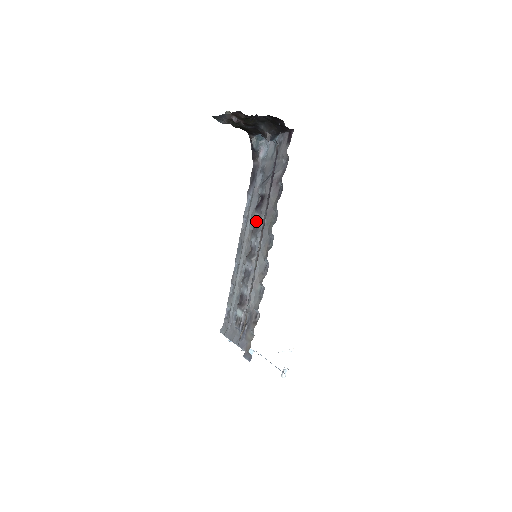
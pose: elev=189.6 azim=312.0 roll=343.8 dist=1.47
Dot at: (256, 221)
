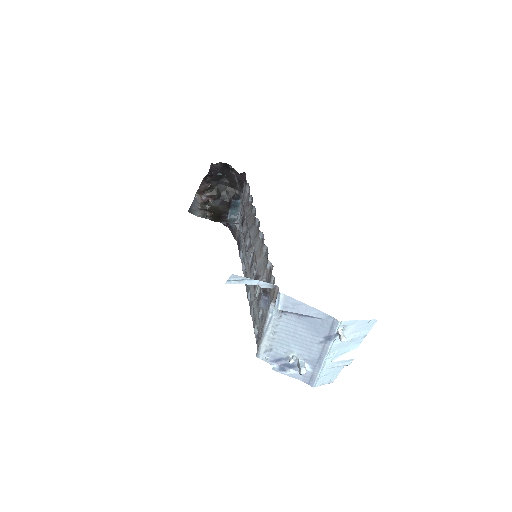
Dot at: (244, 235)
